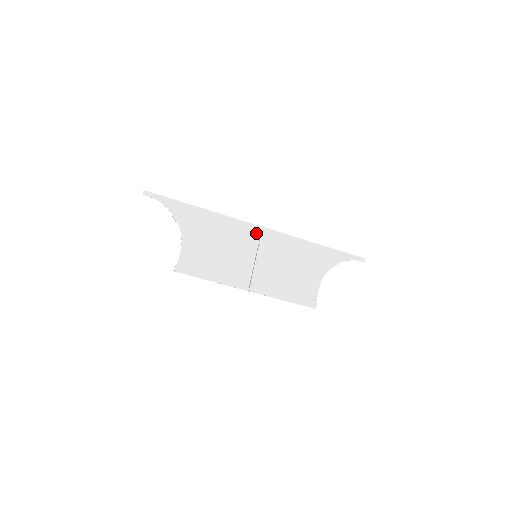
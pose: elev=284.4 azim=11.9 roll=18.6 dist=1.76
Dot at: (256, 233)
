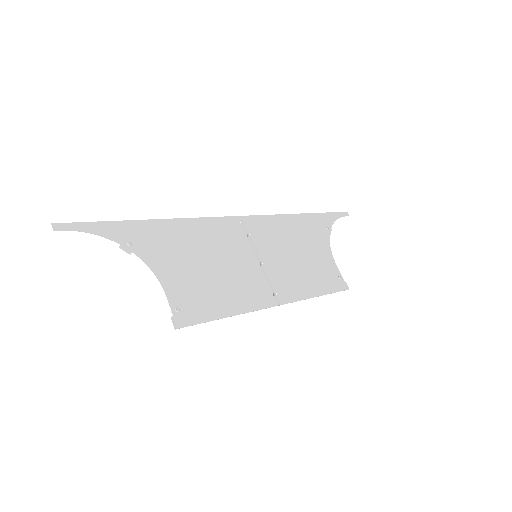
Dot at: (237, 227)
